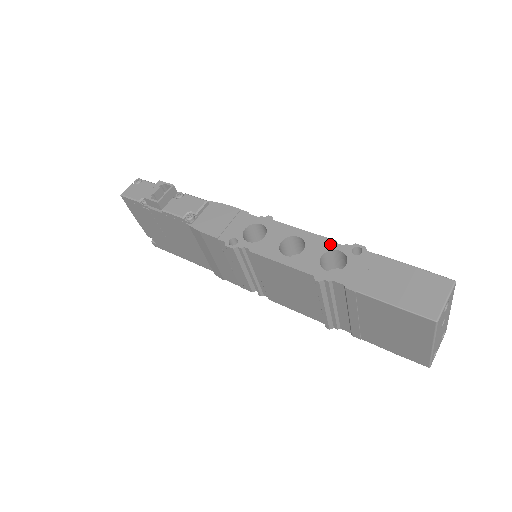
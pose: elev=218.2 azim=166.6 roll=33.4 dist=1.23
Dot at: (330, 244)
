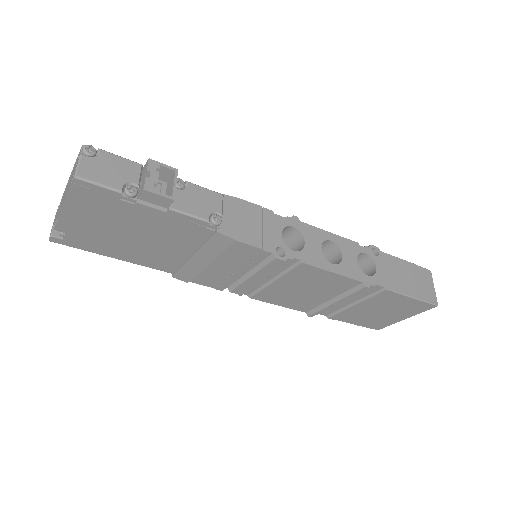
Dot at: (356, 247)
